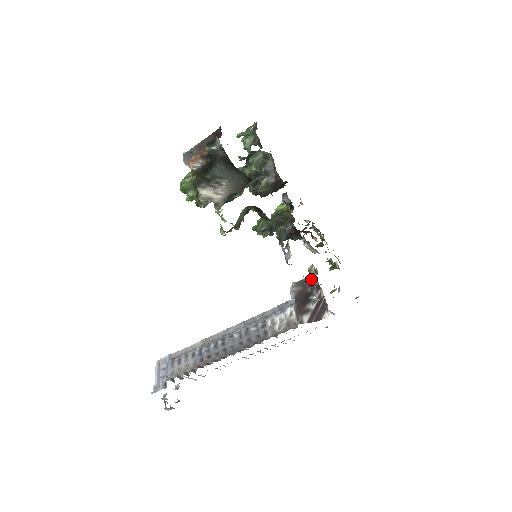
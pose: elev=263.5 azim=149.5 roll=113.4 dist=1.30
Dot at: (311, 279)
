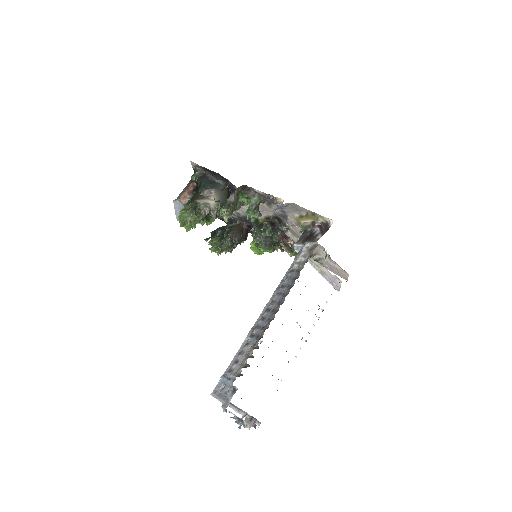
Dot at: (305, 226)
